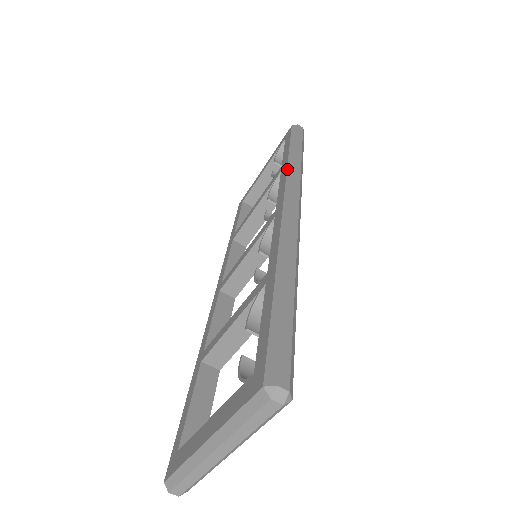
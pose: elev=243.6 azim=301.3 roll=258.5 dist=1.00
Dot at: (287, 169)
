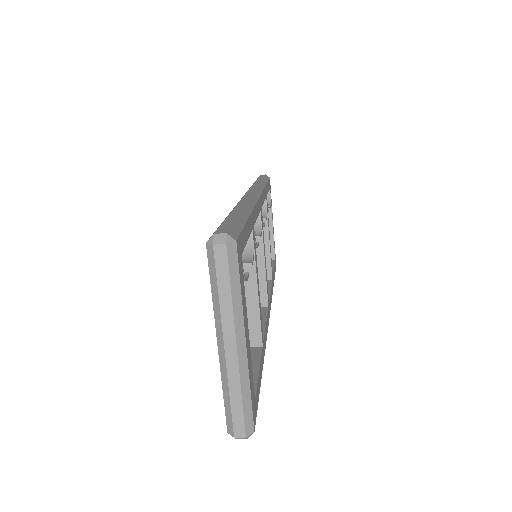
Dot at: occluded
